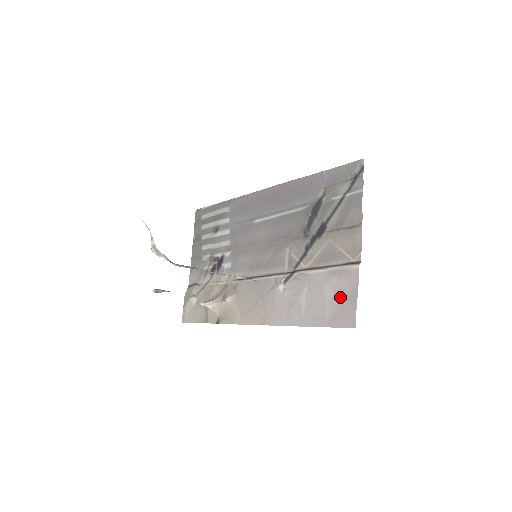
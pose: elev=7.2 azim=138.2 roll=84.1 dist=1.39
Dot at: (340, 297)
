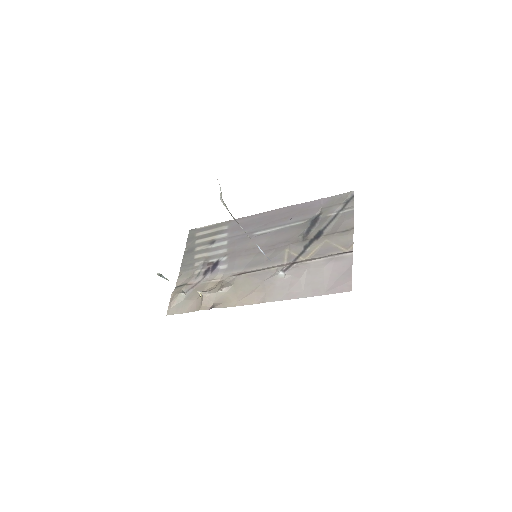
Dot at: (337, 274)
